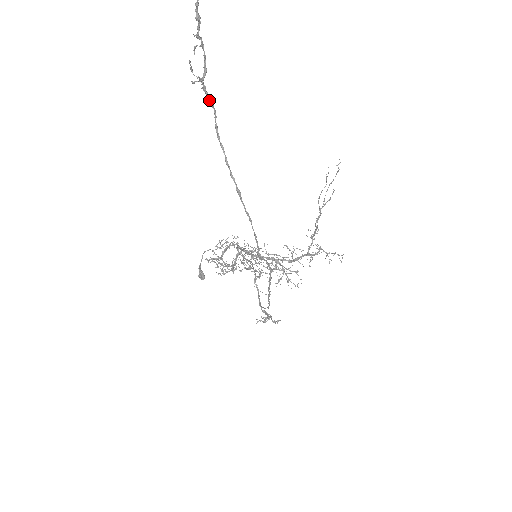
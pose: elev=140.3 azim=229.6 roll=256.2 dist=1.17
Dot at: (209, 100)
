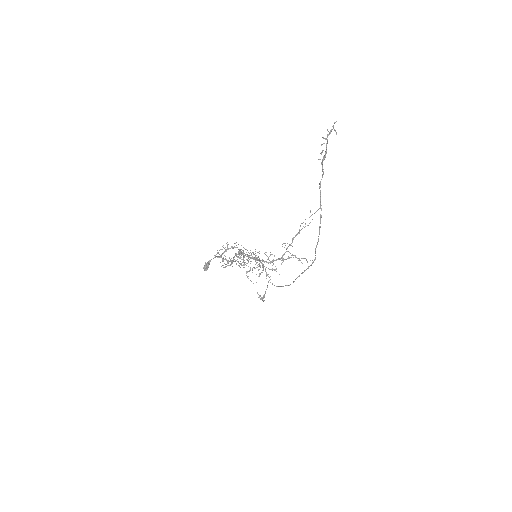
Dot at: (323, 169)
